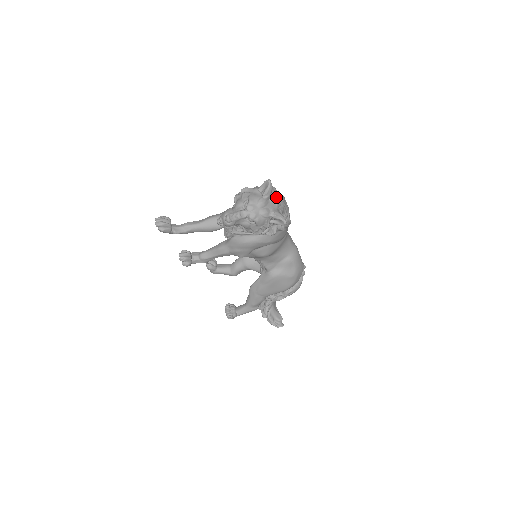
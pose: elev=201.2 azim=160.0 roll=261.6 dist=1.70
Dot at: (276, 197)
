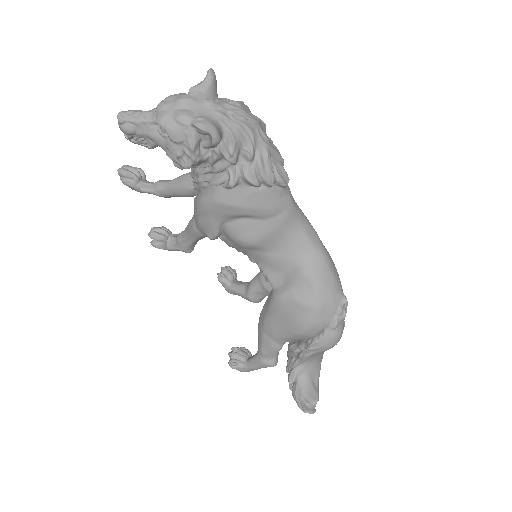
Dot at: (226, 106)
